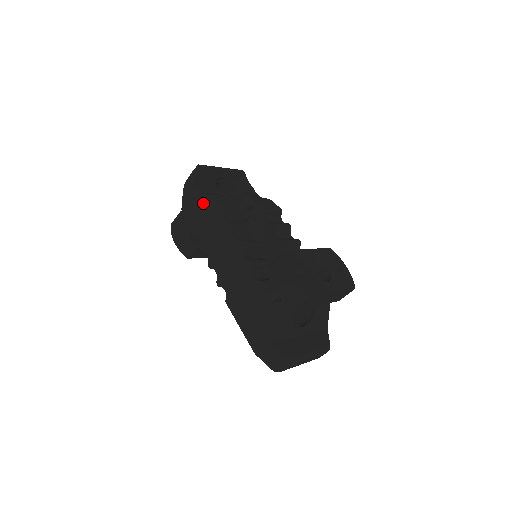
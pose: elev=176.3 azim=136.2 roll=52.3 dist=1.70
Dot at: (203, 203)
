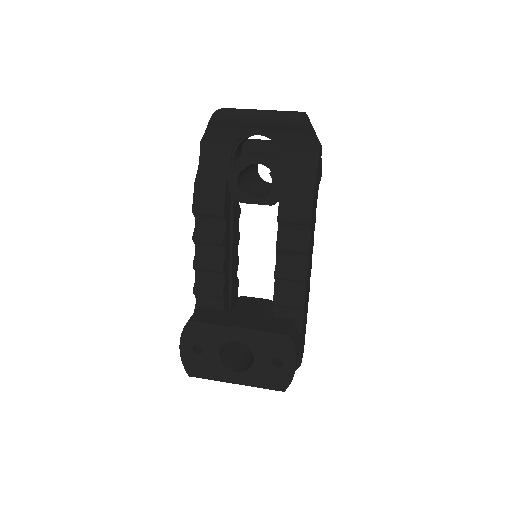
Dot at: occluded
